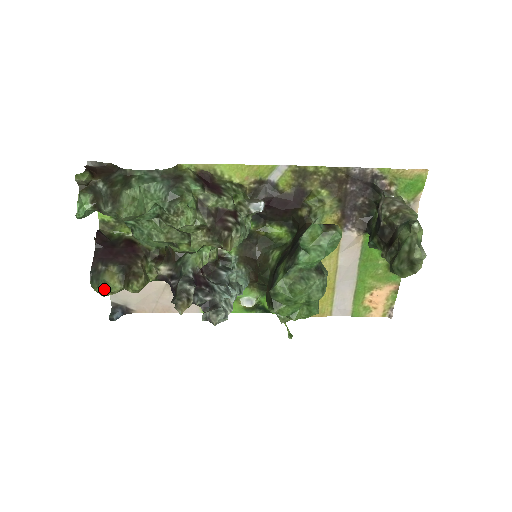
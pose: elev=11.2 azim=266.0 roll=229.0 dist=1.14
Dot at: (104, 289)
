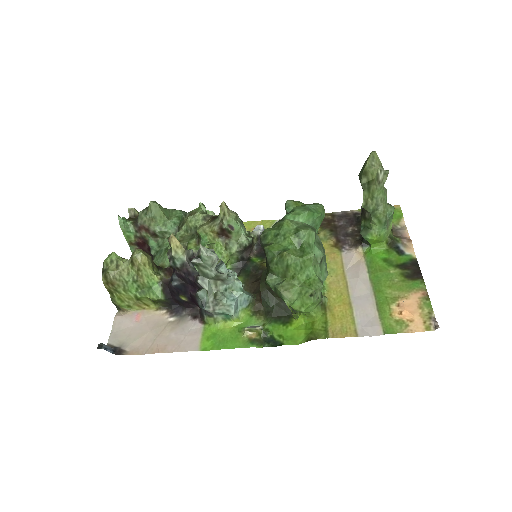
Dot at: (113, 252)
